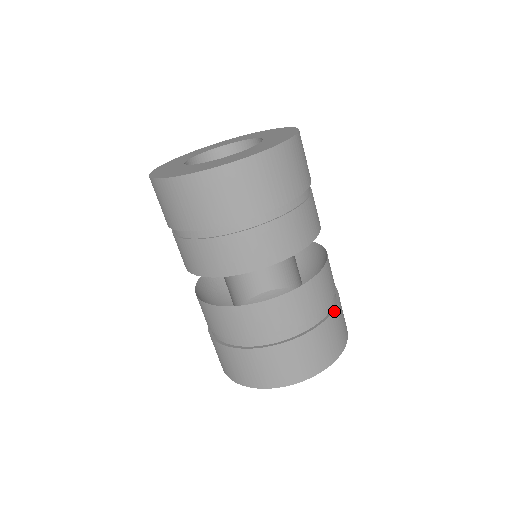
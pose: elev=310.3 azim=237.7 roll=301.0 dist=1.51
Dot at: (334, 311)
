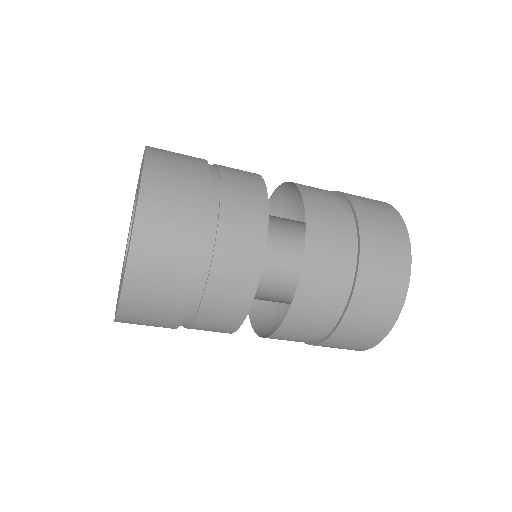
Dot at: (349, 199)
